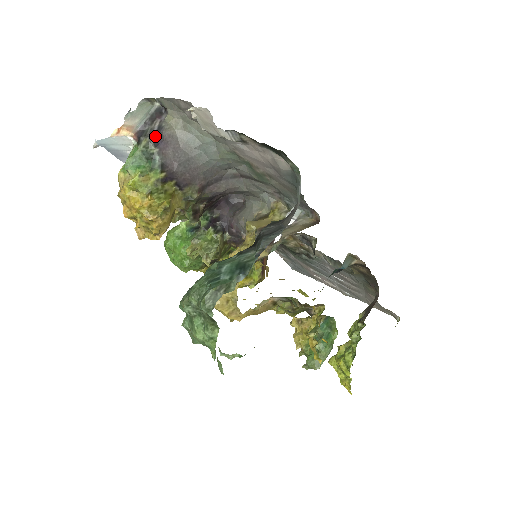
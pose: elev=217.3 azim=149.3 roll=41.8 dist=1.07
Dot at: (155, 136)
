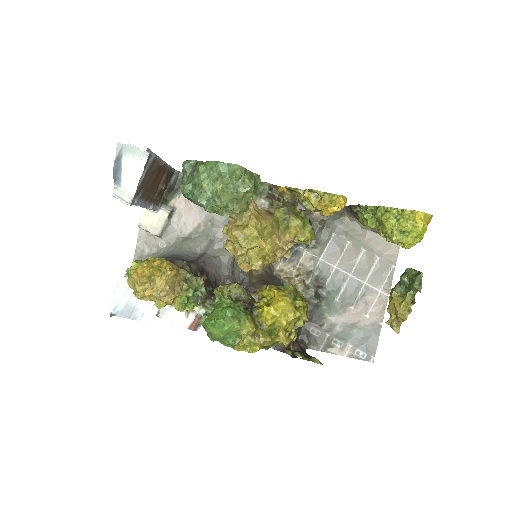
Dot at: occluded
